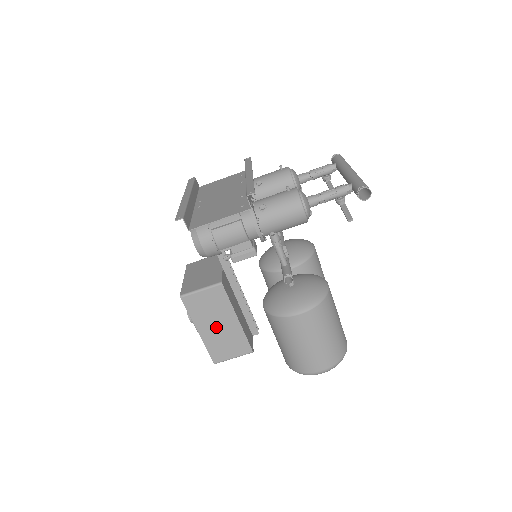
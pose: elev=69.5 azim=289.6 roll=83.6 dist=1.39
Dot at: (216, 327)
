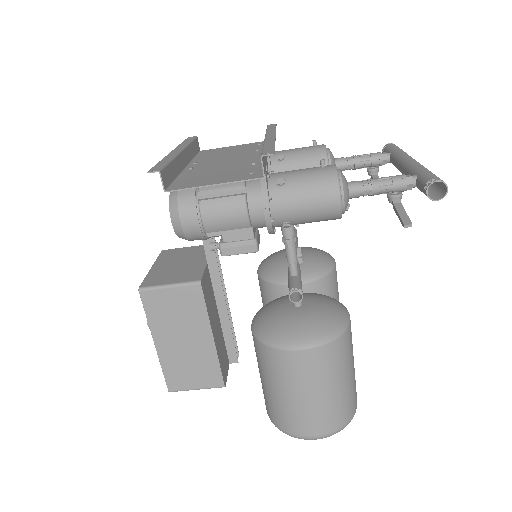
Dot at: (181, 342)
